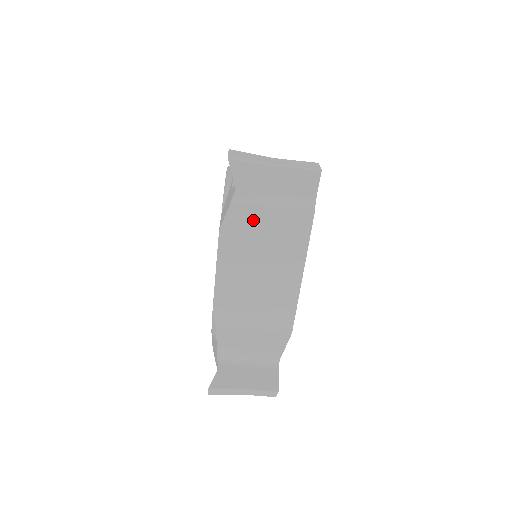
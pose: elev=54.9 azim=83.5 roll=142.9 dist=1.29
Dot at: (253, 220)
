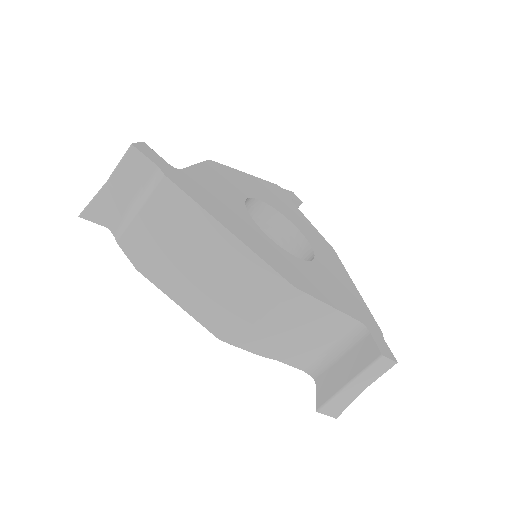
Dot at: (142, 235)
